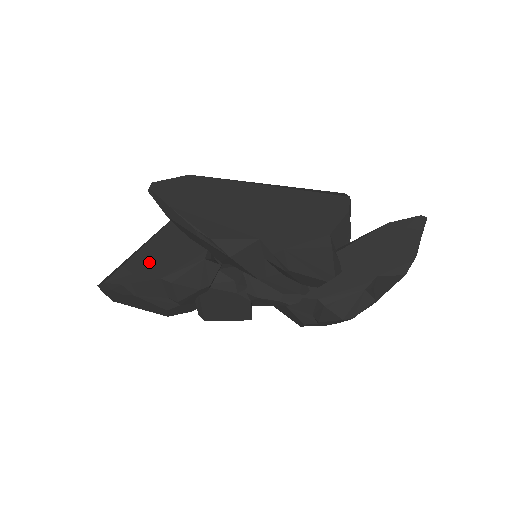
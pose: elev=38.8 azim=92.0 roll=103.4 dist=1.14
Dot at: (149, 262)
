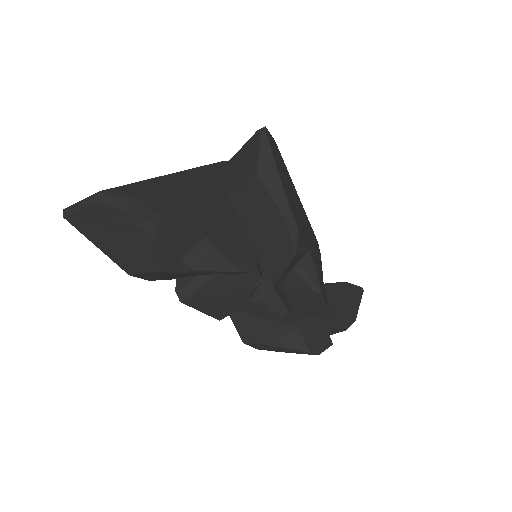
Dot at: (191, 205)
